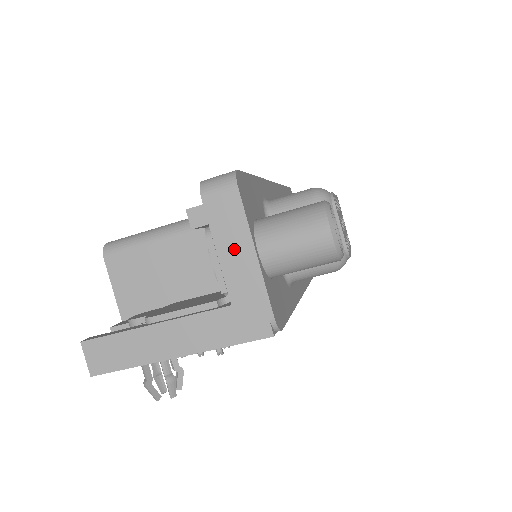
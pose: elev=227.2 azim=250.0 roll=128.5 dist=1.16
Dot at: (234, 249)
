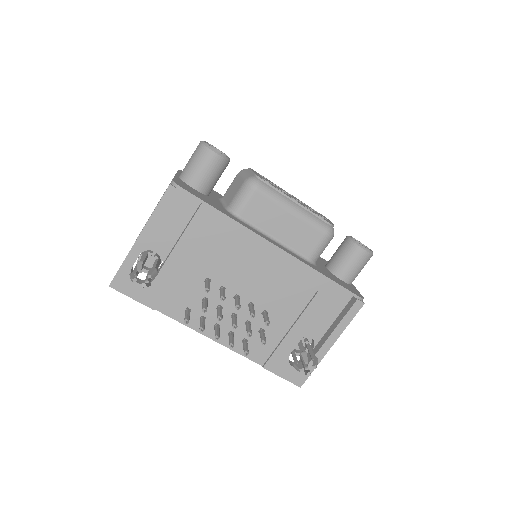
Dot at: occluded
